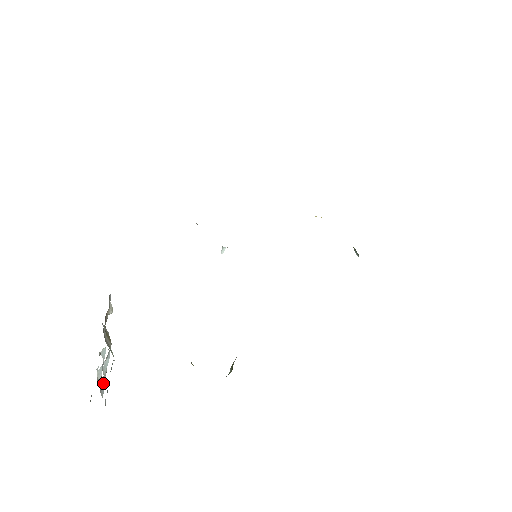
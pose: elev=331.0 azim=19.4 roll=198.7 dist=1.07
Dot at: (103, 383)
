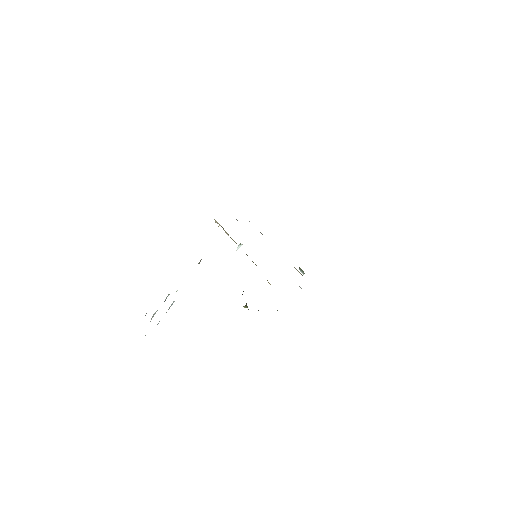
Dot at: occluded
